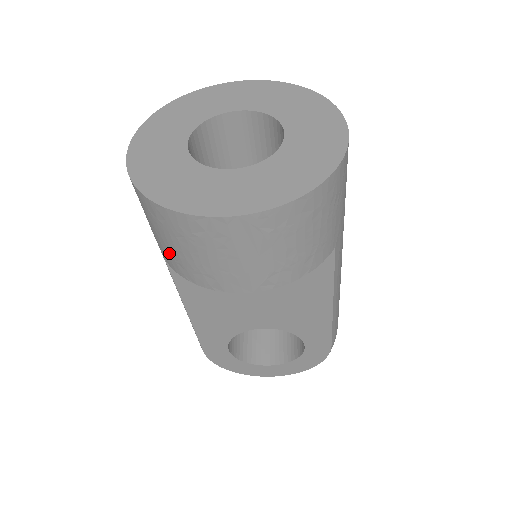
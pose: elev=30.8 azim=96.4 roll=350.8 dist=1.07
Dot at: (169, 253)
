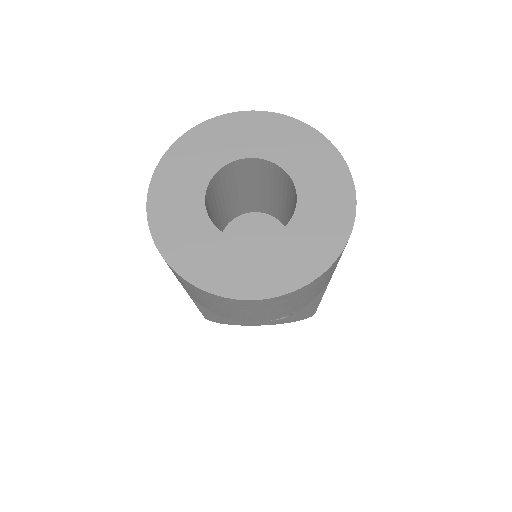
Dot at: (189, 293)
